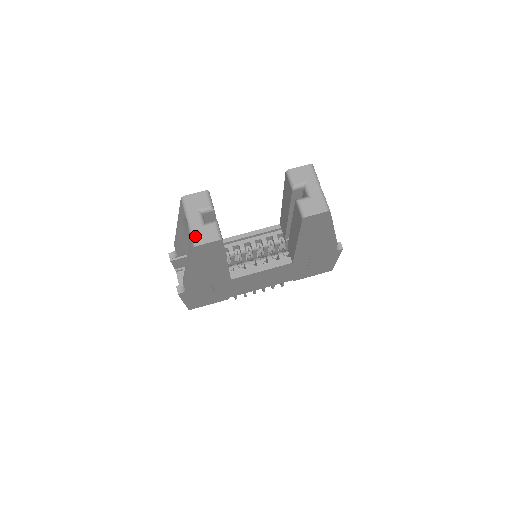
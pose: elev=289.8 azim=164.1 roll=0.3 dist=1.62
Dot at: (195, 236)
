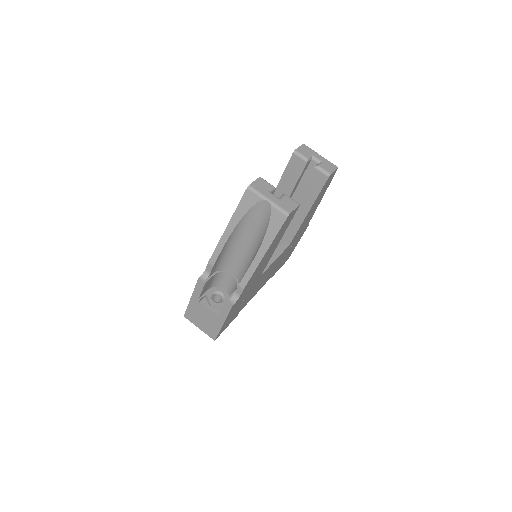
Dot at: (283, 208)
